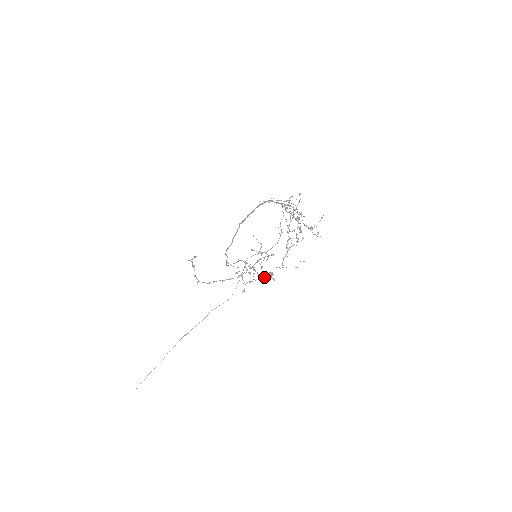
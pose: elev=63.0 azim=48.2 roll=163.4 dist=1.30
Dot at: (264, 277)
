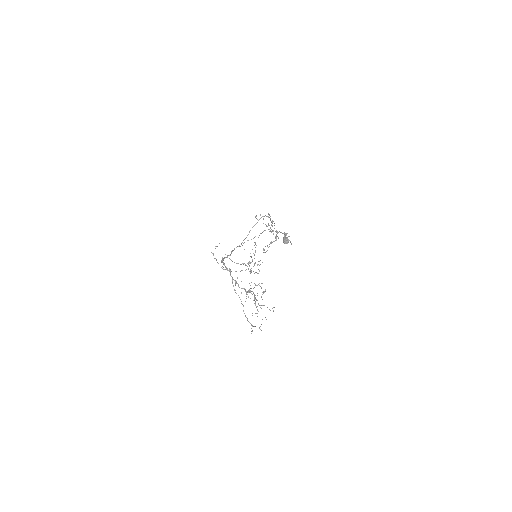
Dot at: (285, 233)
